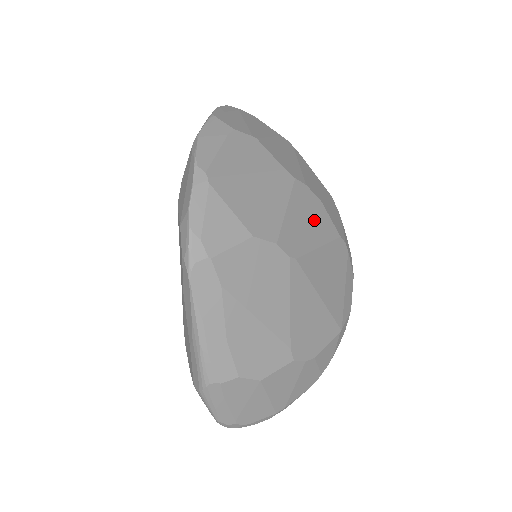
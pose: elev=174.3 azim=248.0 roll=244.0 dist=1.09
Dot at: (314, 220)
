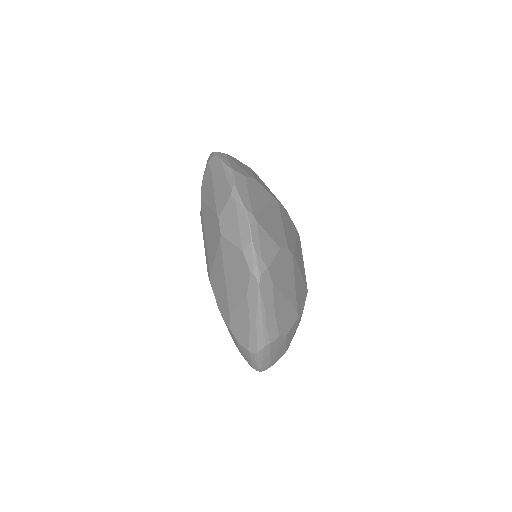
Dot at: (290, 226)
